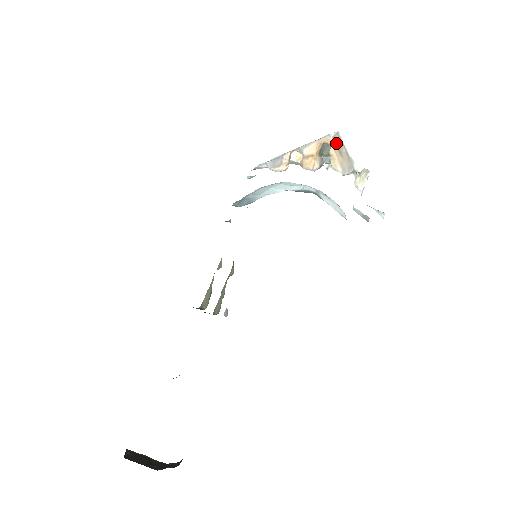
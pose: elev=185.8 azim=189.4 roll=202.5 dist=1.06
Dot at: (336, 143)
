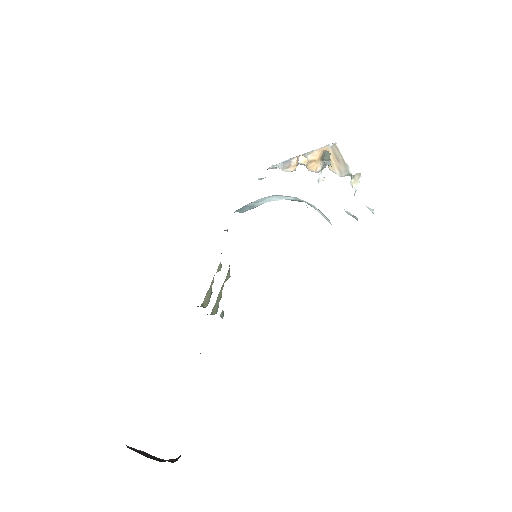
Dot at: (334, 152)
